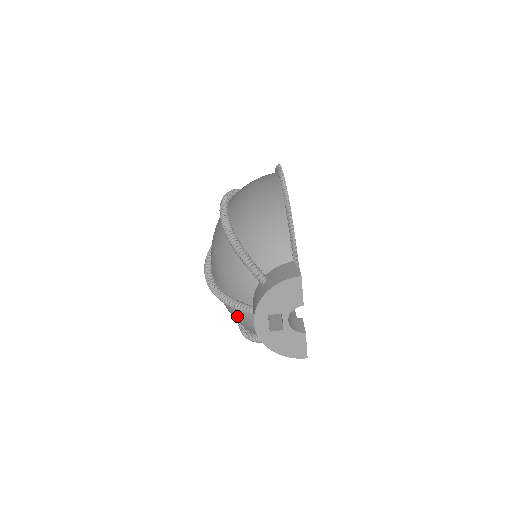
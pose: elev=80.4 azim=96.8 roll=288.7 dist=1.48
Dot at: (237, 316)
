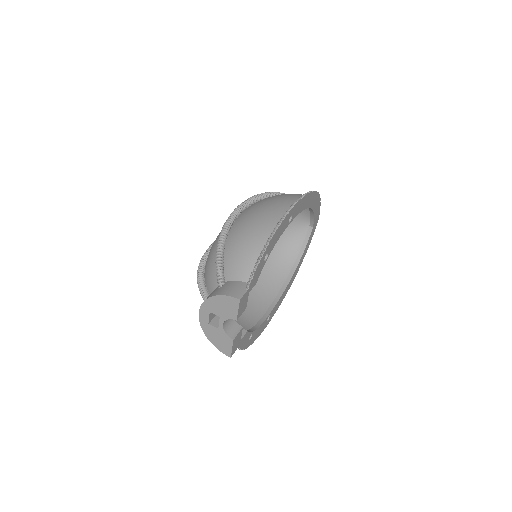
Dot at: occluded
